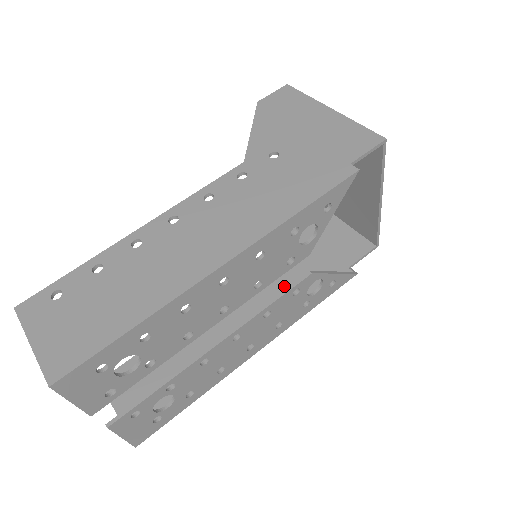
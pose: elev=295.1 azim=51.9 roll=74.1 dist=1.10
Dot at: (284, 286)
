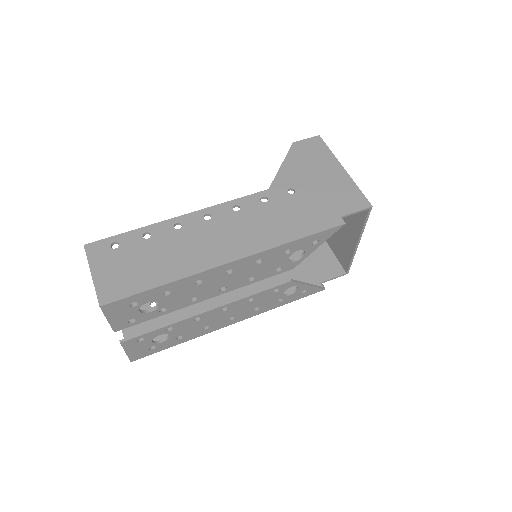
Dot at: (269, 281)
